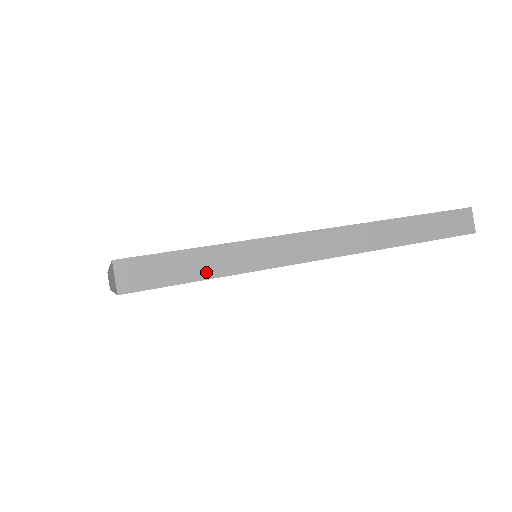
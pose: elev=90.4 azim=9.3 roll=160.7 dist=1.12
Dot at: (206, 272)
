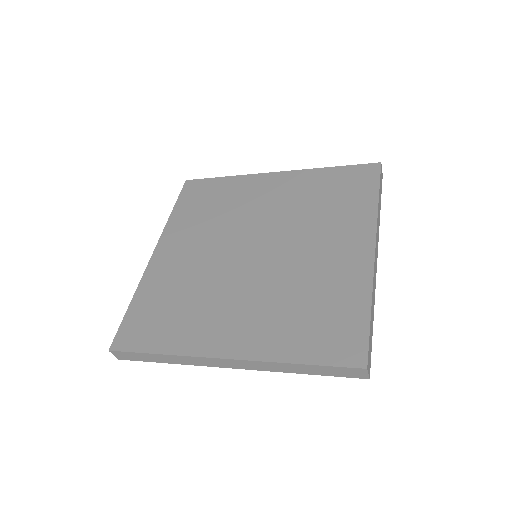
Dot at: occluded
